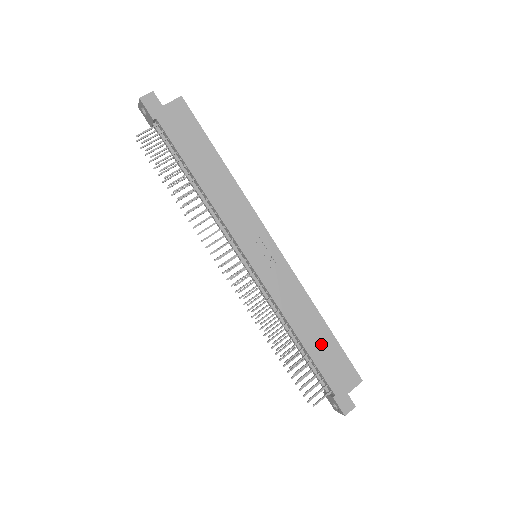
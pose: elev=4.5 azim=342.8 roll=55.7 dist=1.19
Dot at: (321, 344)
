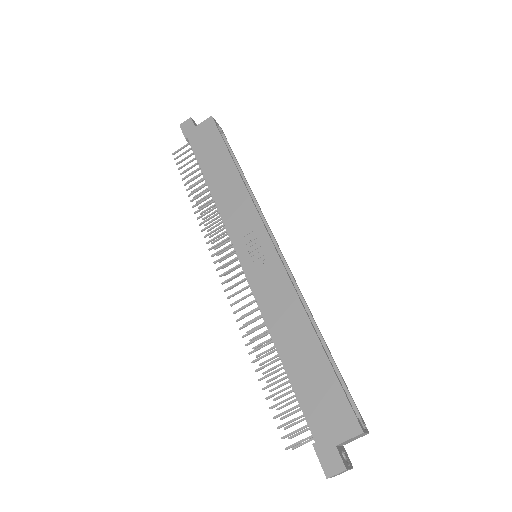
Dot at: (307, 364)
